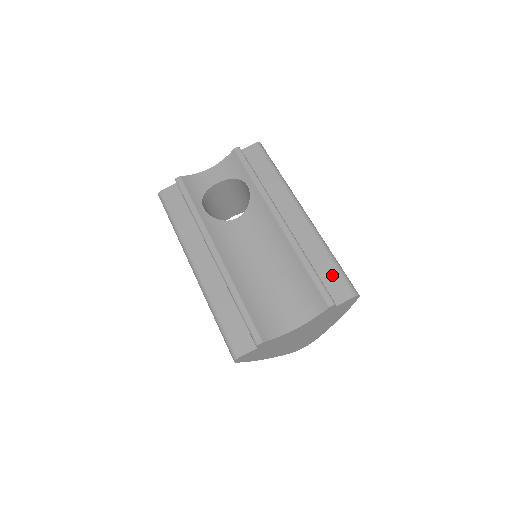
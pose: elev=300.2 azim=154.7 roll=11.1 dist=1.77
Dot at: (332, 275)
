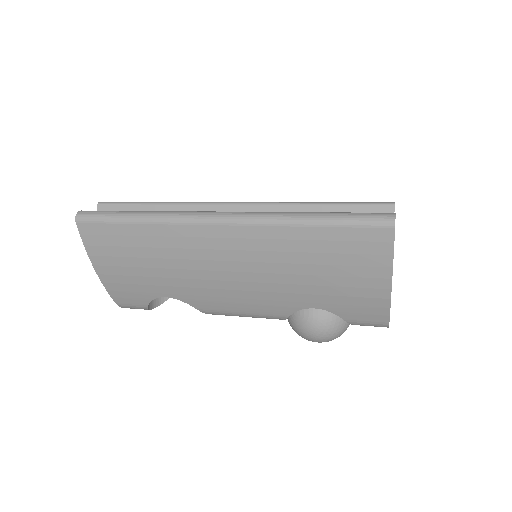
Dot at: occluded
